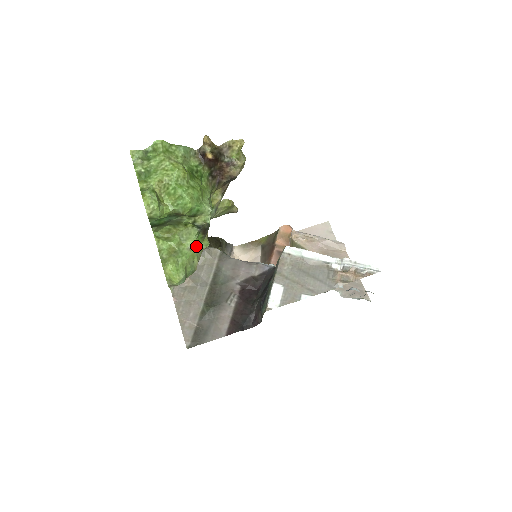
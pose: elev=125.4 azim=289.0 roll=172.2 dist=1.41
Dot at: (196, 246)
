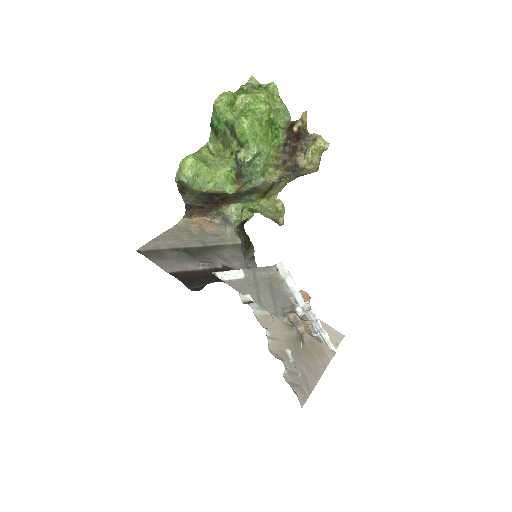
Dot at: (222, 176)
